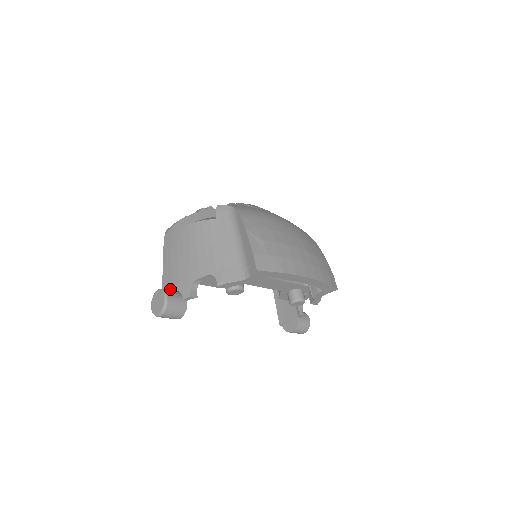
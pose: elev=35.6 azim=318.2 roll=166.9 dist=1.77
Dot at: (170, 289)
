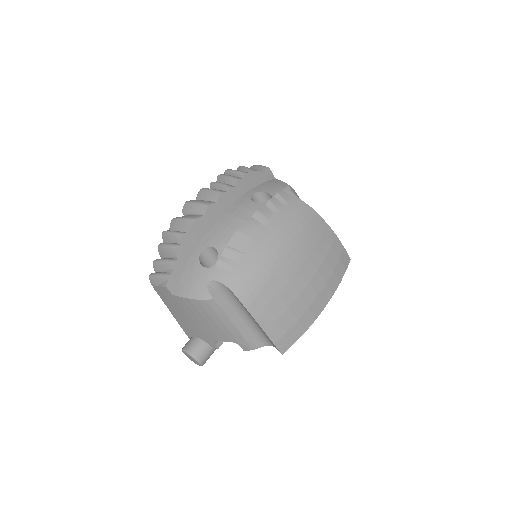
Dot at: (191, 334)
